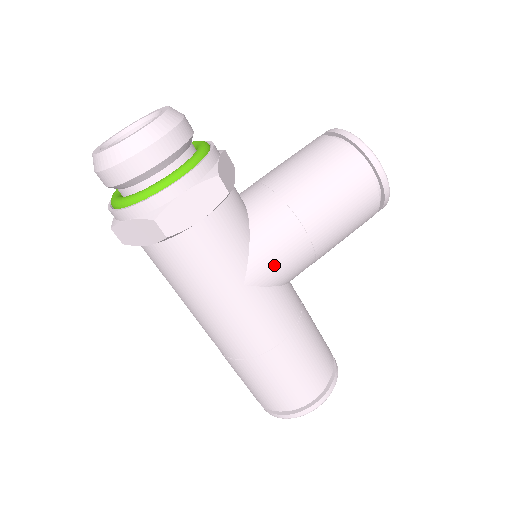
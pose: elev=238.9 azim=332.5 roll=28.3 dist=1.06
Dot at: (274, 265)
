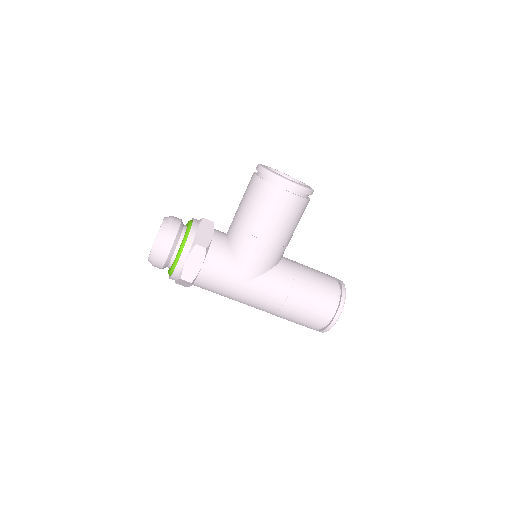
Dot at: (255, 265)
